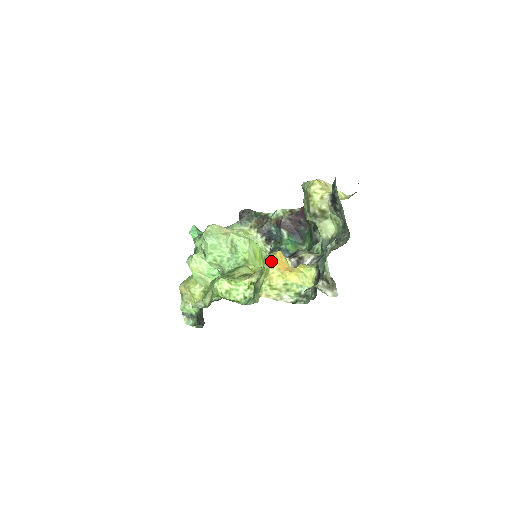
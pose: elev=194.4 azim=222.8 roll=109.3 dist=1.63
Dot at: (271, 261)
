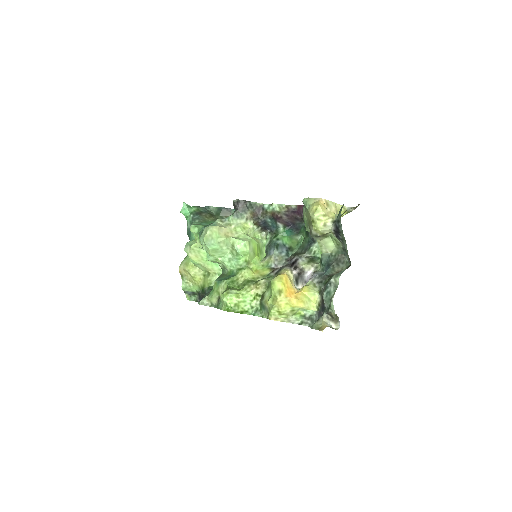
Dot at: (278, 288)
